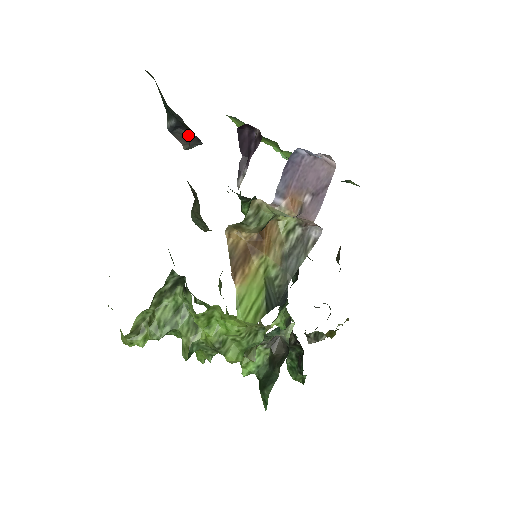
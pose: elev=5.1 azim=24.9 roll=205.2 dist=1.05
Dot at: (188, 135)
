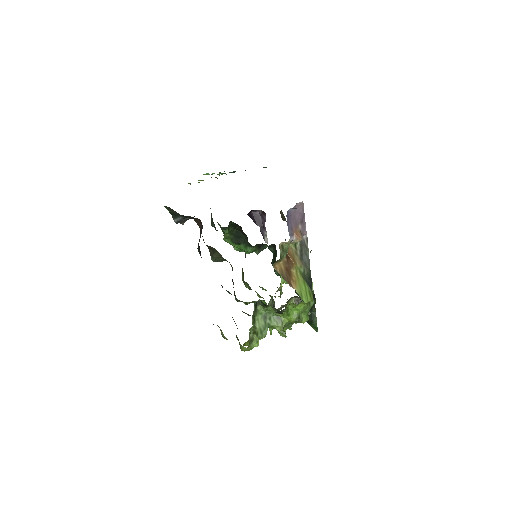
Dot at: (188, 218)
